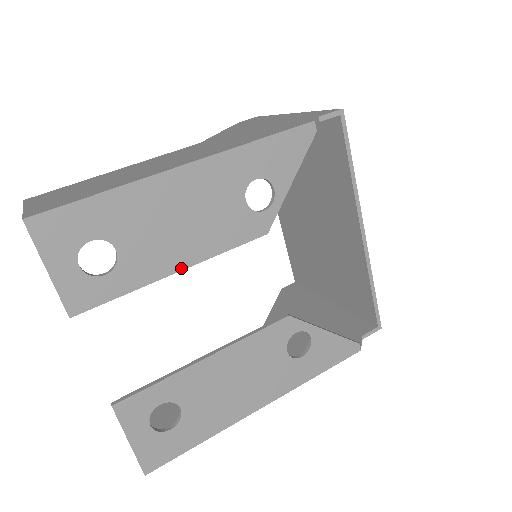
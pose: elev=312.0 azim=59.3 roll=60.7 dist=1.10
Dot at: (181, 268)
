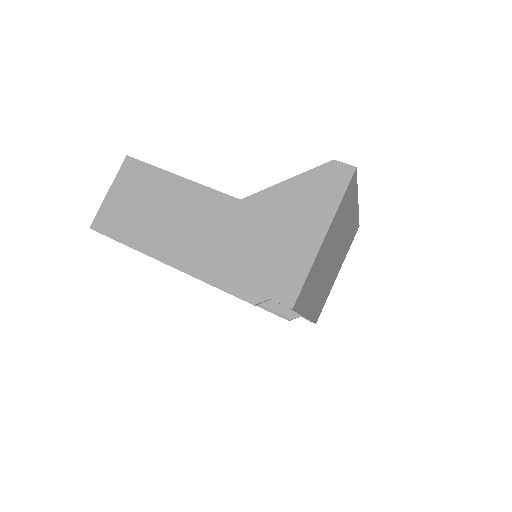
Dot at: occluded
